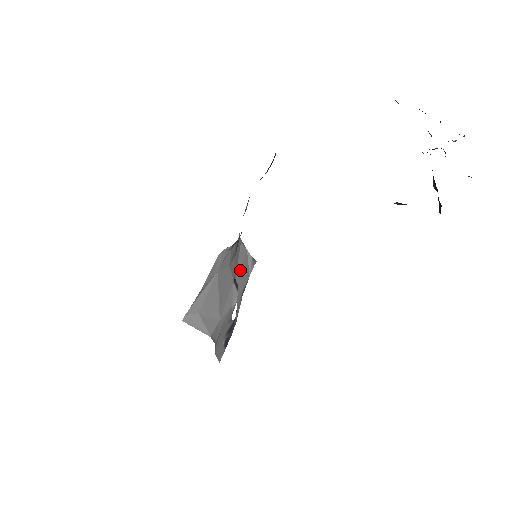
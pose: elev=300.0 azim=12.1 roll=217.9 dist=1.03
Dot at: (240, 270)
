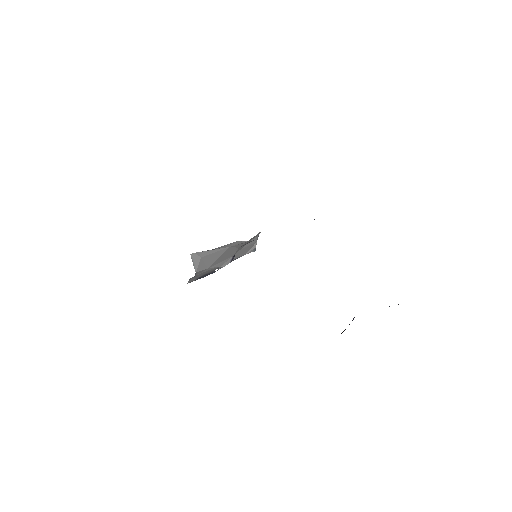
Dot at: (243, 249)
